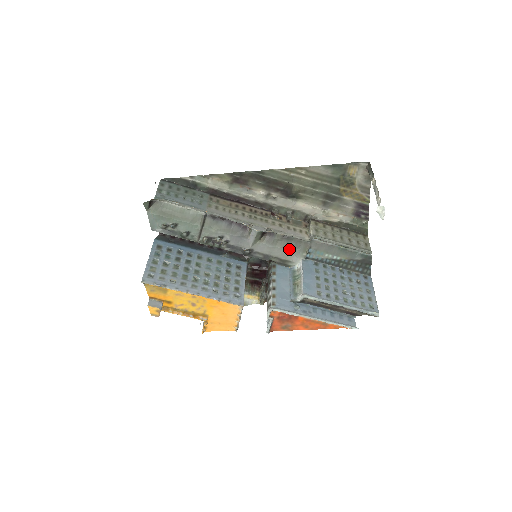
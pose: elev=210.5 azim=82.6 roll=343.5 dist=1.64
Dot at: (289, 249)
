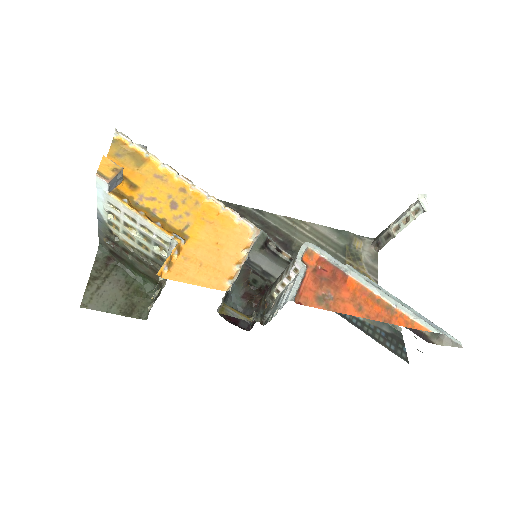
Dot at: occluded
